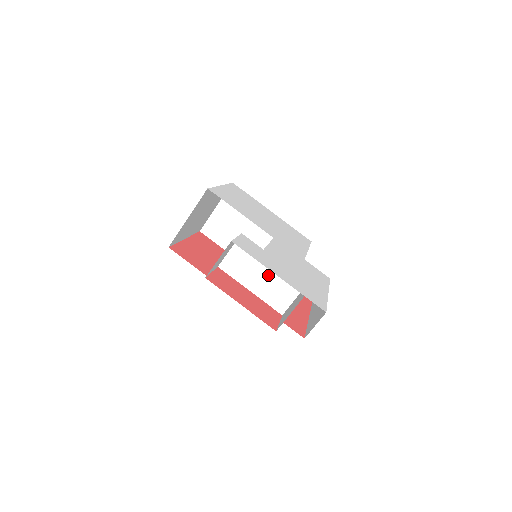
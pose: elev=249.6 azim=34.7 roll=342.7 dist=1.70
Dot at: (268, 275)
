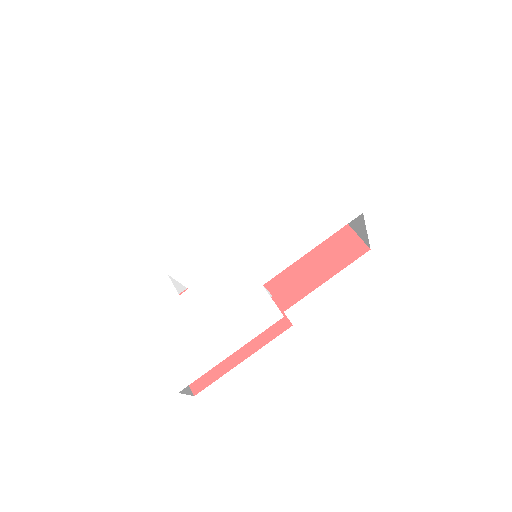
Dot at: occluded
